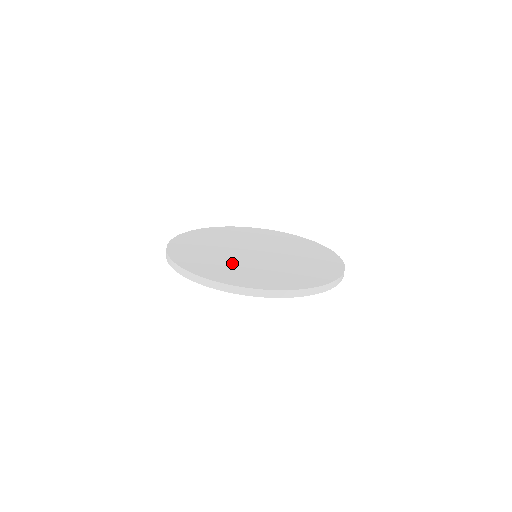
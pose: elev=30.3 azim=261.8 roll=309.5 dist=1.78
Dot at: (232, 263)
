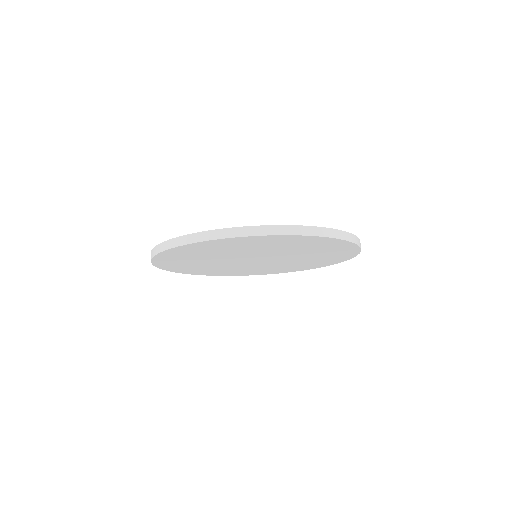
Dot at: occluded
